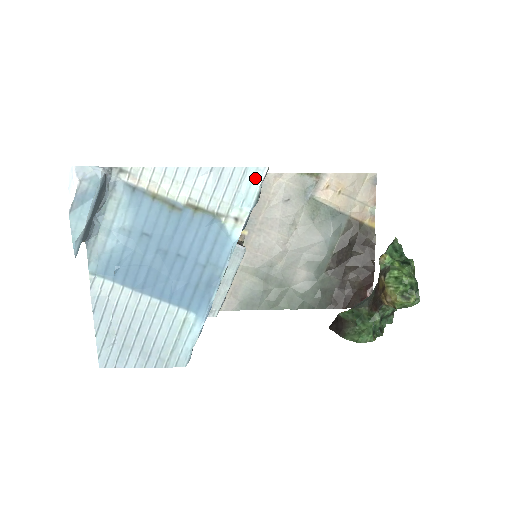
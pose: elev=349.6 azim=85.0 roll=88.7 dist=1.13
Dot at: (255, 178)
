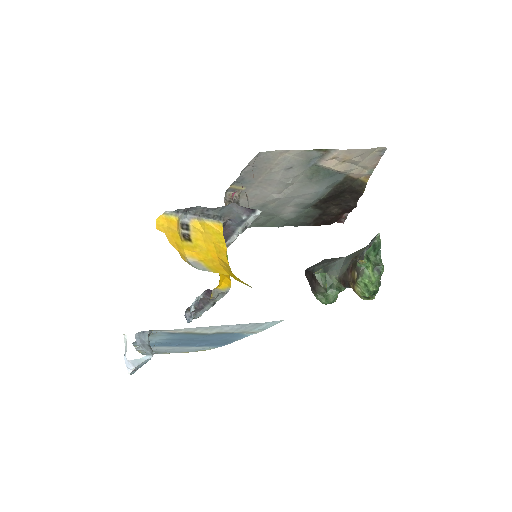
Dot at: (273, 323)
